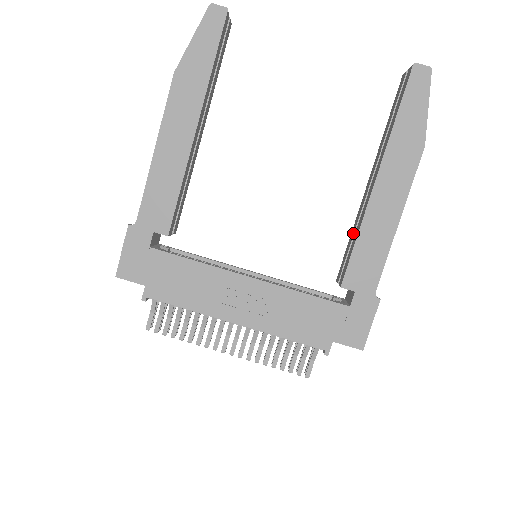
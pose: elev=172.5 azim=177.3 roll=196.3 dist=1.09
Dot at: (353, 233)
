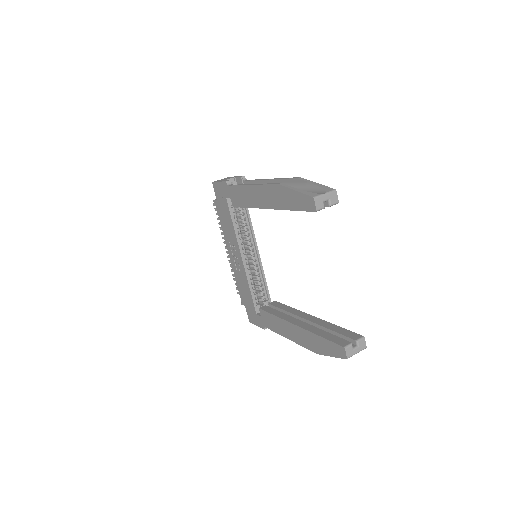
Dot at: (287, 310)
